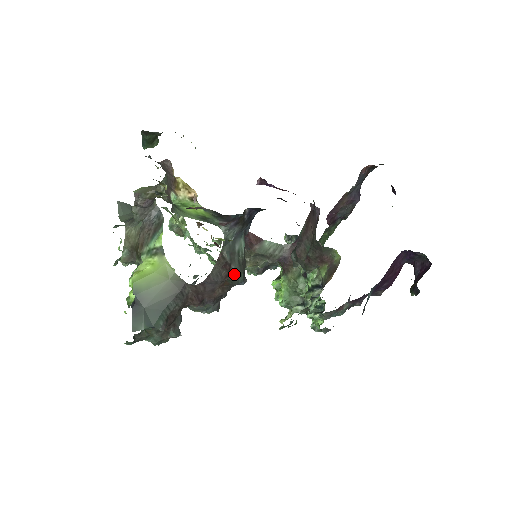
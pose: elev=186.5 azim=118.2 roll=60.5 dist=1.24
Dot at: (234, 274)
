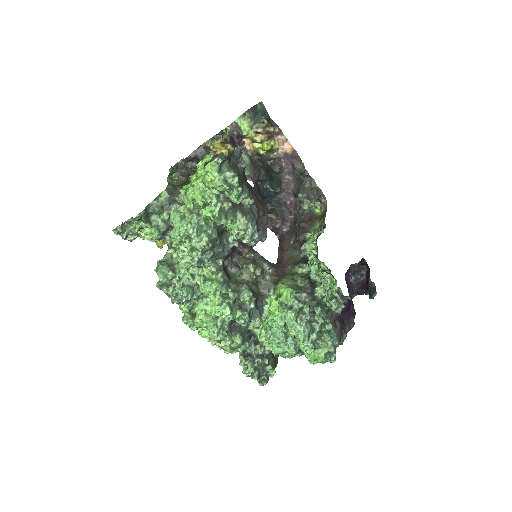
Dot at: occluded
